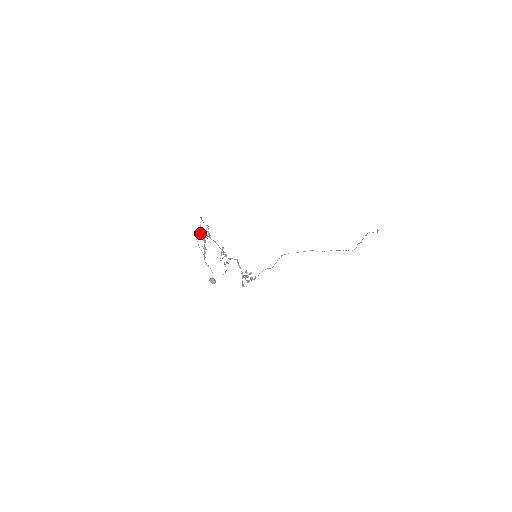
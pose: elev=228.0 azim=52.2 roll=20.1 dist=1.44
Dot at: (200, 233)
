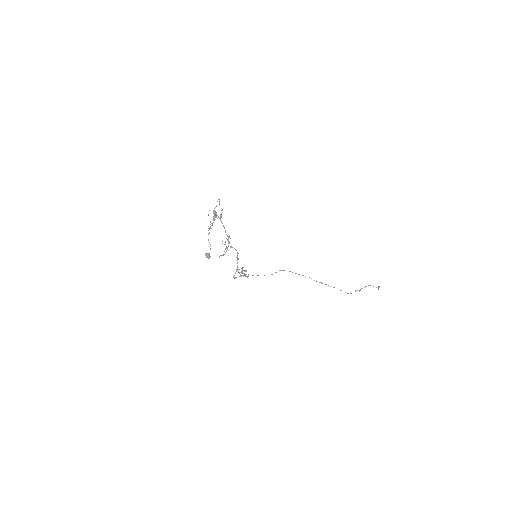
Dot at: (213, 213)
